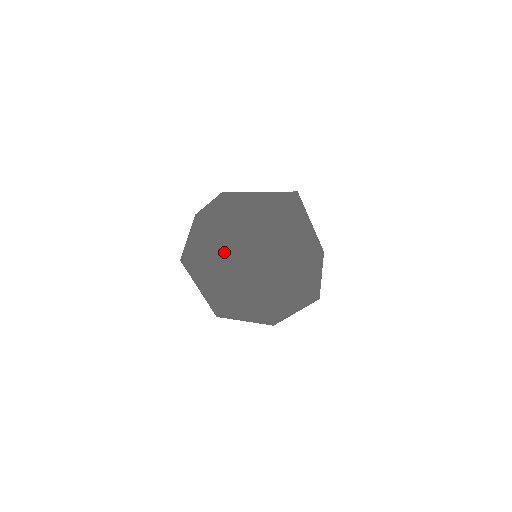
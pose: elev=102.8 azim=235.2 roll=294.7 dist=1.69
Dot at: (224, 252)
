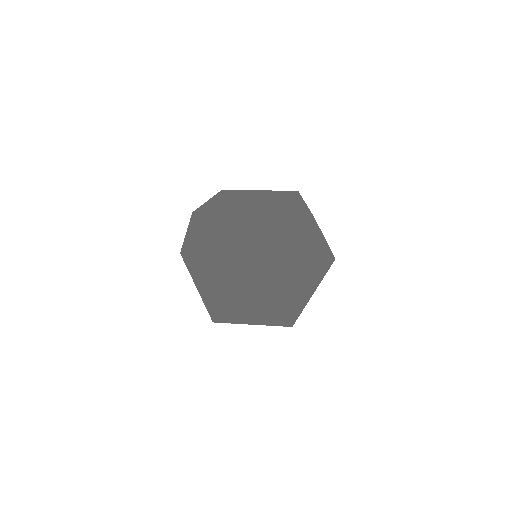
Dot at: (269, 261)
